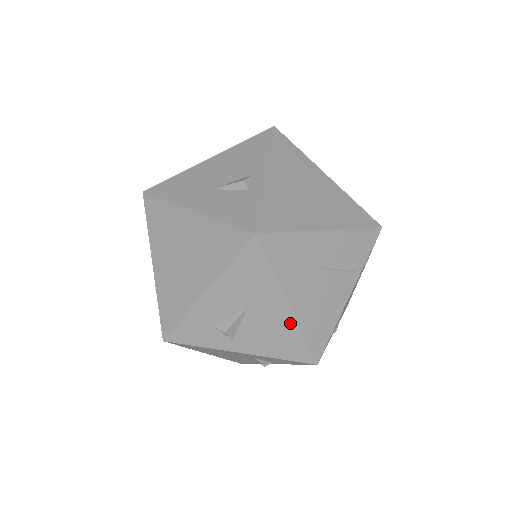
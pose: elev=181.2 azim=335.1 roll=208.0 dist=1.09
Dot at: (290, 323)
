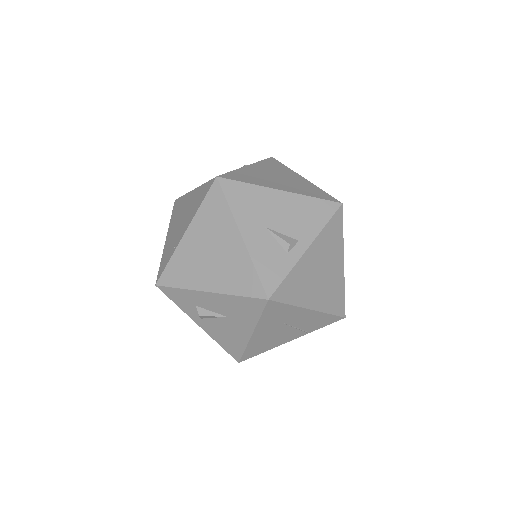
Dot at: (243, 340)
